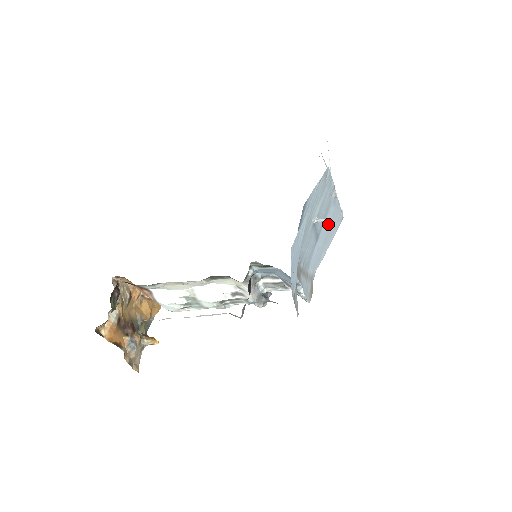
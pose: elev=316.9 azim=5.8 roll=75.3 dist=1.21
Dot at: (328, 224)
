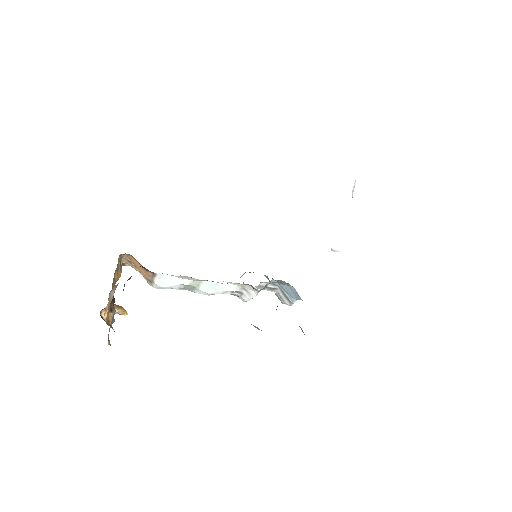
Dot at: occluded
